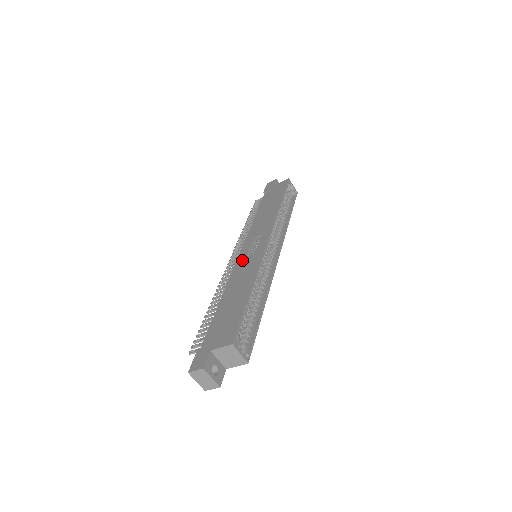
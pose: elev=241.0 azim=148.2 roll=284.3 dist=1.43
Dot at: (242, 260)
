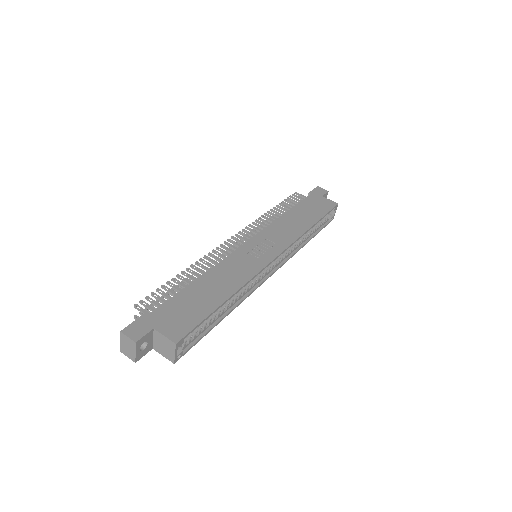
Dot at: (243, 253)
